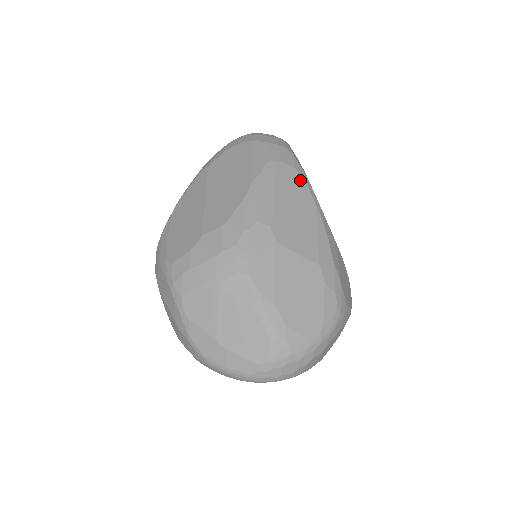
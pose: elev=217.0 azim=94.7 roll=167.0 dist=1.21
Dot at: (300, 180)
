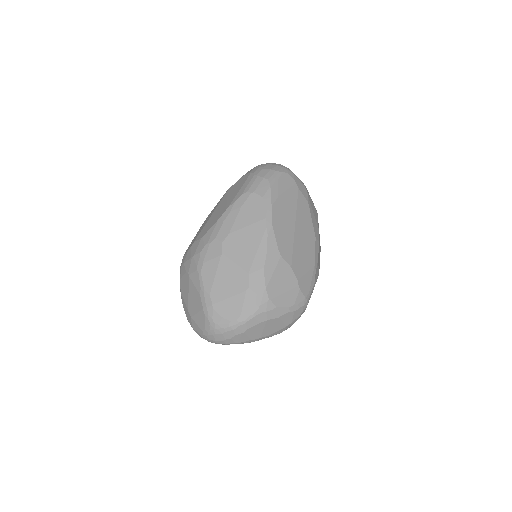
Dot at: (262, 207)
